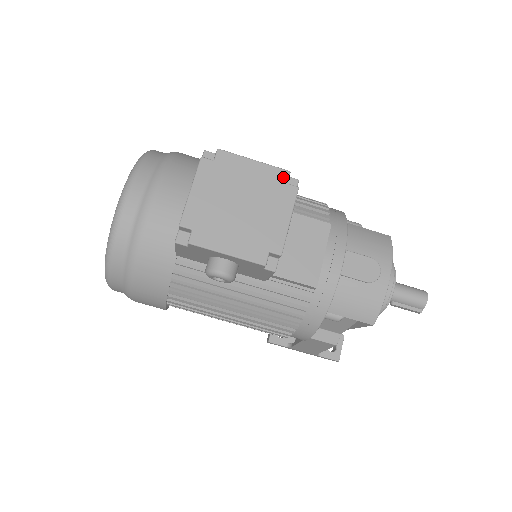
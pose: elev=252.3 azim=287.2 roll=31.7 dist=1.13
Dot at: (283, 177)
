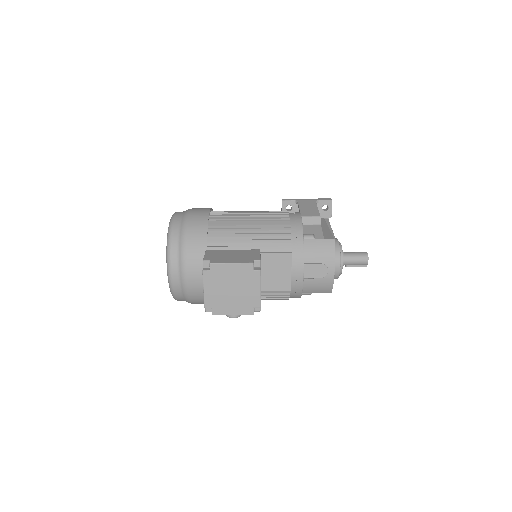
Dot at: (250, 268)
